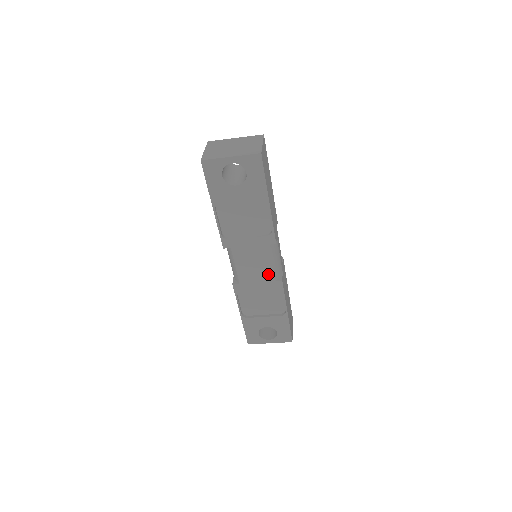
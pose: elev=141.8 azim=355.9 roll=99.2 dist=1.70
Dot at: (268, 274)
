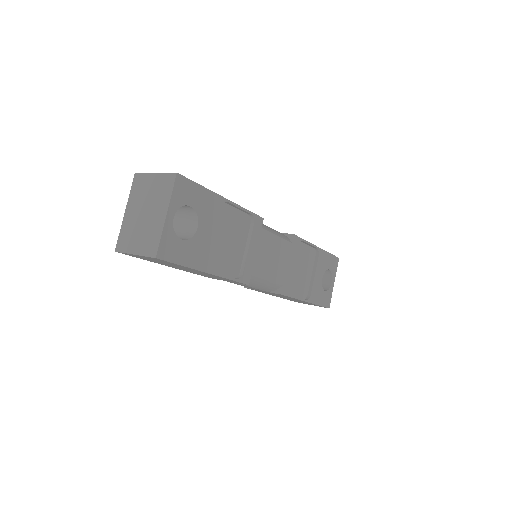
Dot at: (284, 247)
